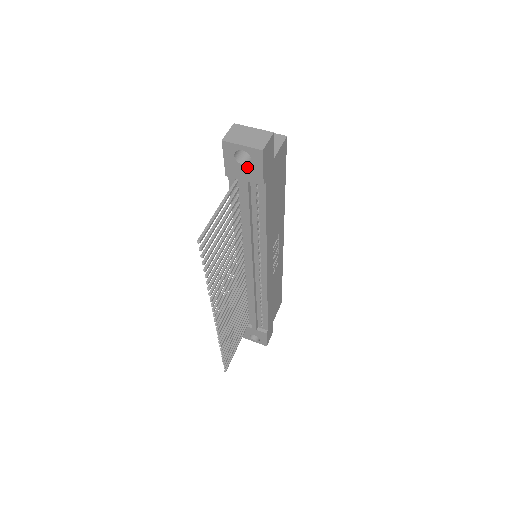
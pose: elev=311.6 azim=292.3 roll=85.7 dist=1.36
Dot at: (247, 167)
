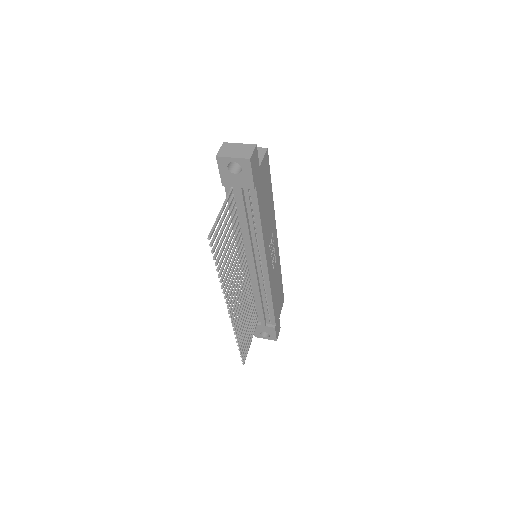
Dot at: (239, 175)
